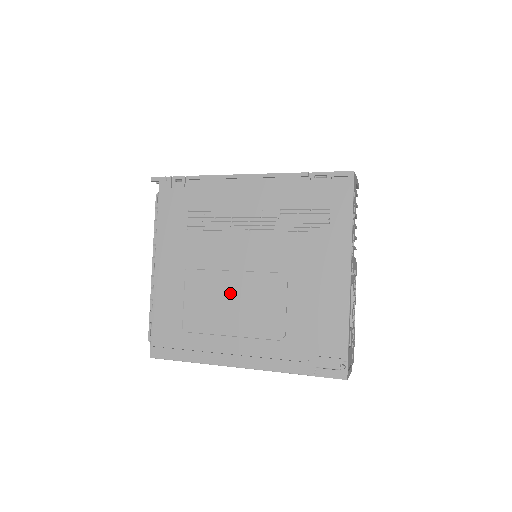
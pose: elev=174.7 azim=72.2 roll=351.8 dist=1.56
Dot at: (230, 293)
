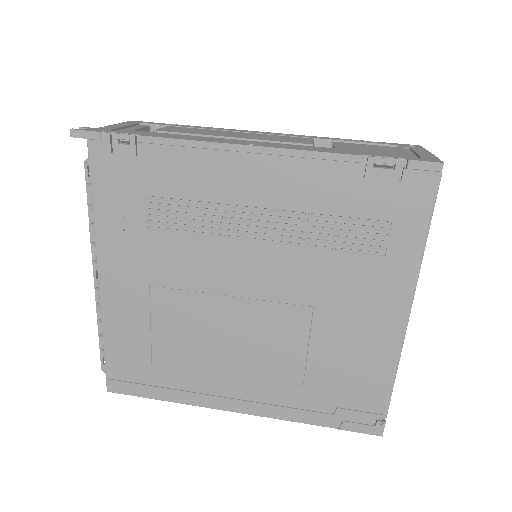
Dot at: (222, 325)
